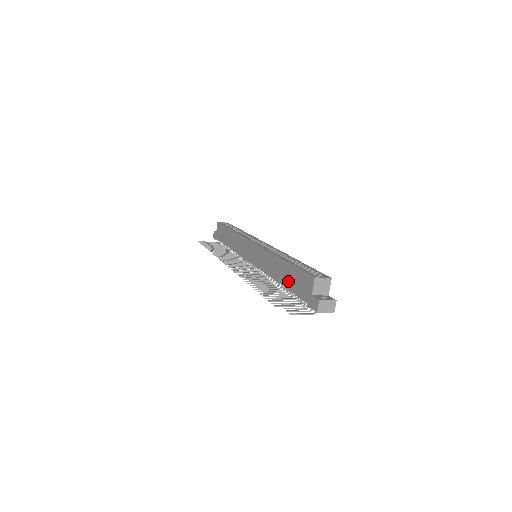
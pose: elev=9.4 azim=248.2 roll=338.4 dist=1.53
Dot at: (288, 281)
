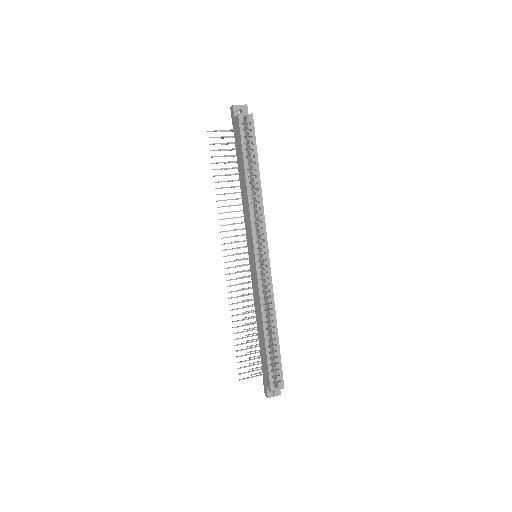
Dot at: (261, 348)
